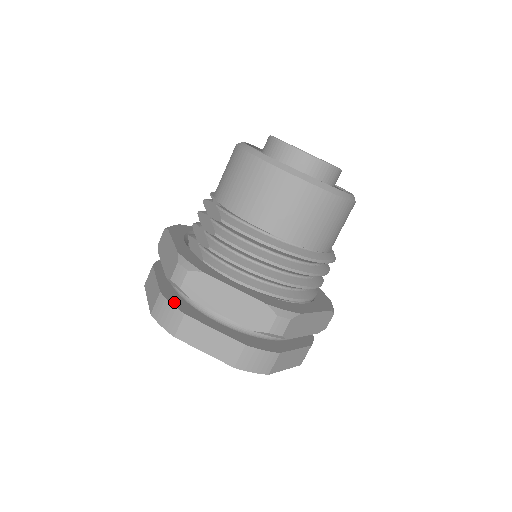
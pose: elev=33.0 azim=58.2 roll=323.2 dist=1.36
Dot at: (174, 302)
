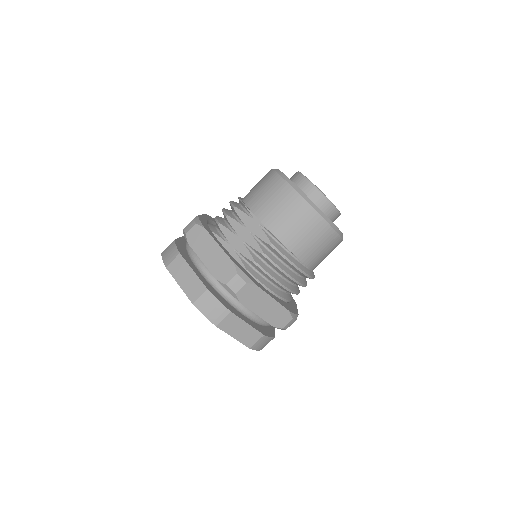
Dot at: (219, 299)
